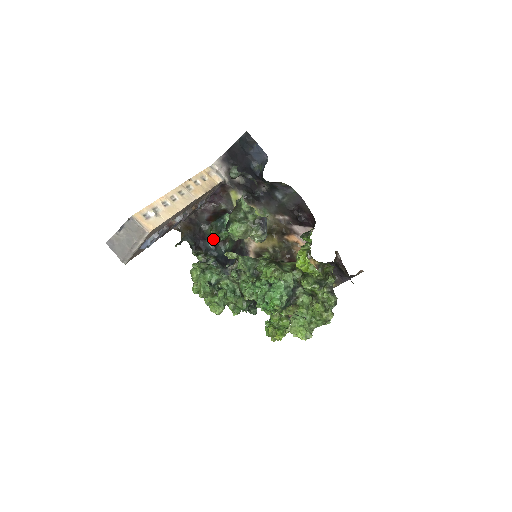
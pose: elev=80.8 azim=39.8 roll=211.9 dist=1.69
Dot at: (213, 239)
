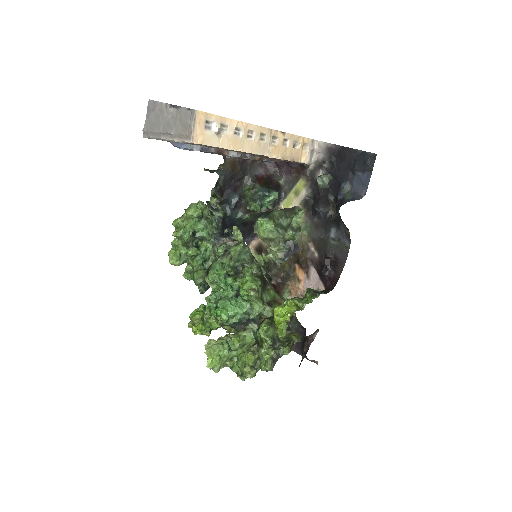
Dot at: (242, 198)
